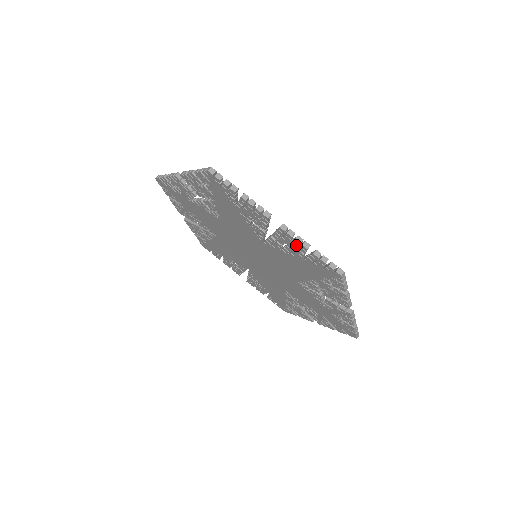
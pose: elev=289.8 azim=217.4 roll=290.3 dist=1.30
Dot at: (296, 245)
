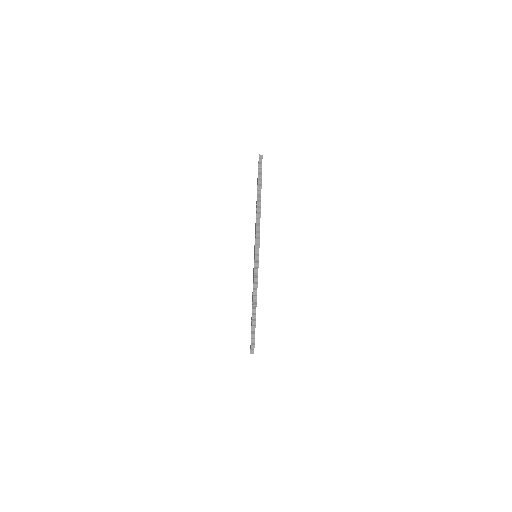
Dot at: occluded
